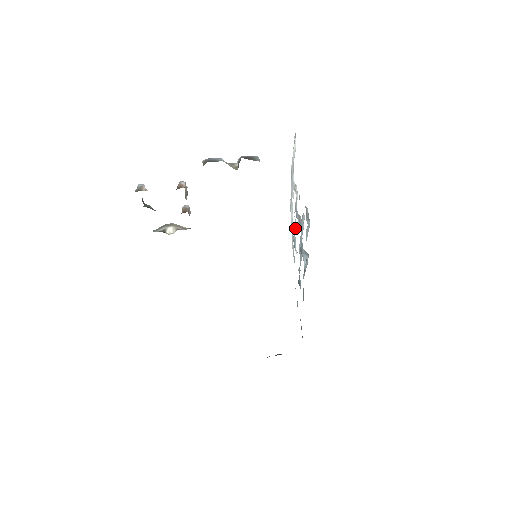
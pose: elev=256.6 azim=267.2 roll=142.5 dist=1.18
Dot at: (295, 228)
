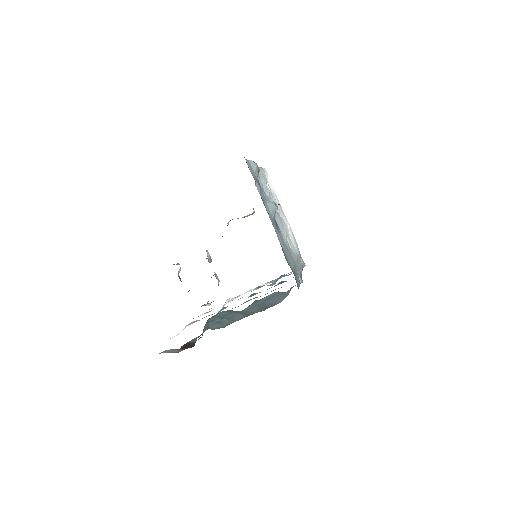
Dot at: occluded
